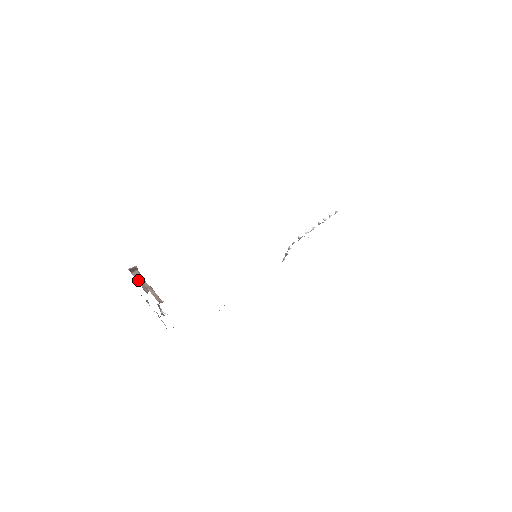
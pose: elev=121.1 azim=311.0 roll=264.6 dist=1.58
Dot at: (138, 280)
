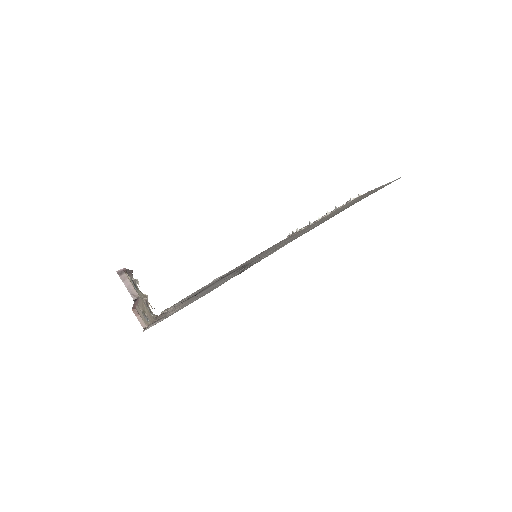
Dot at: (126, 285)
